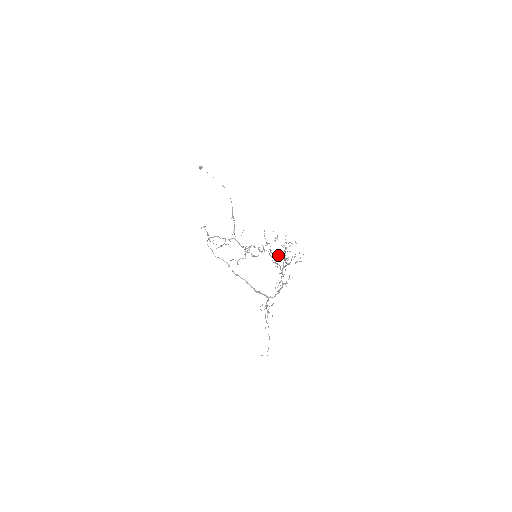
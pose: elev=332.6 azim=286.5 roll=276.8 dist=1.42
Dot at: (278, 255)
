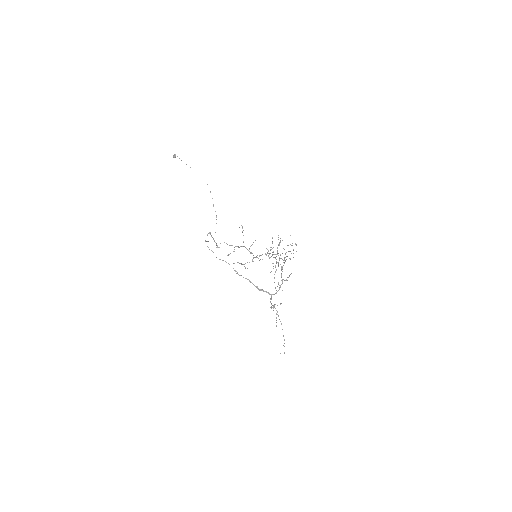
Dot at: occluded
